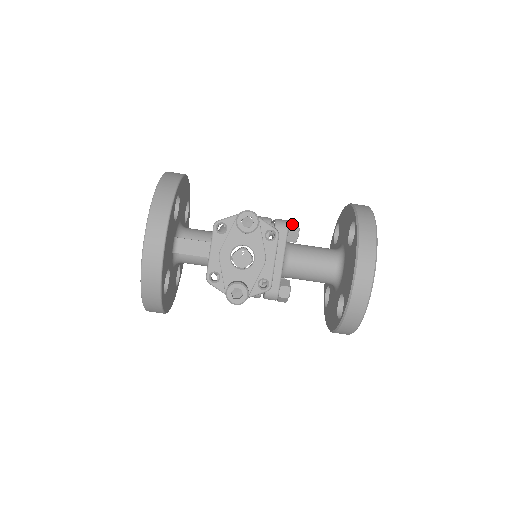
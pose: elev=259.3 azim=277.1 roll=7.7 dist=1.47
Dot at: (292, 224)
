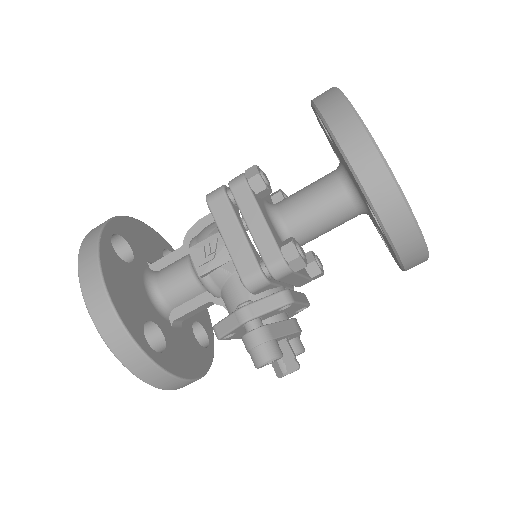
Dot at: (293, 264)
